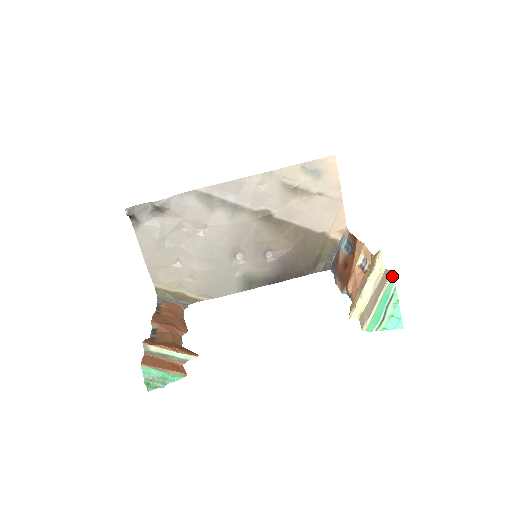
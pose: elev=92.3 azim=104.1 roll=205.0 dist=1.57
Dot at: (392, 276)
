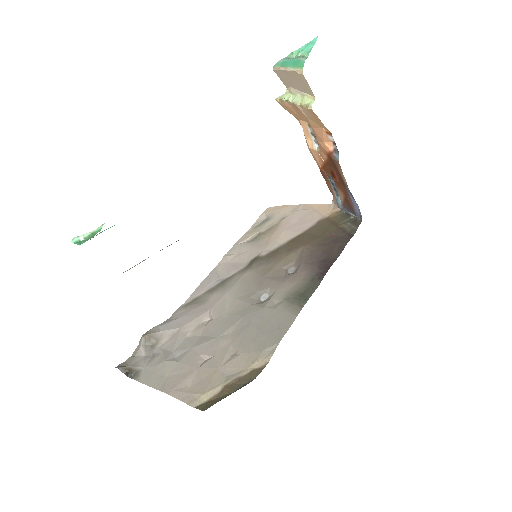
Dot at: (274, 66)
